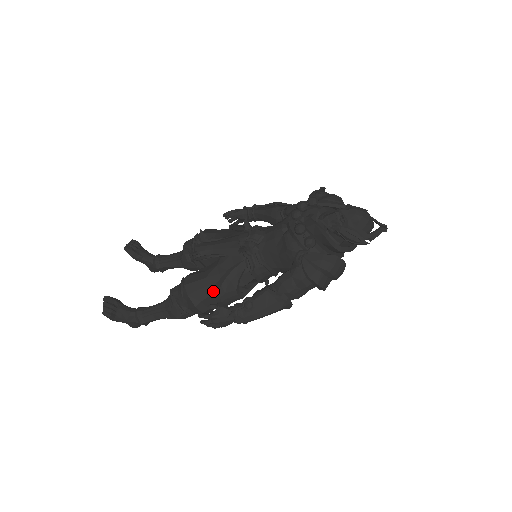
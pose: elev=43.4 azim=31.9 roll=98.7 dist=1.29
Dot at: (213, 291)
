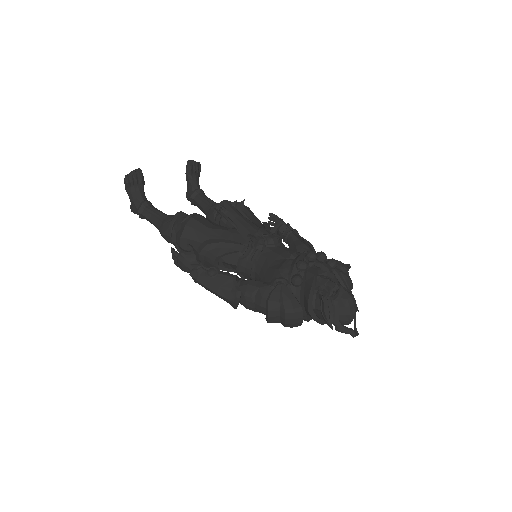
Dot at: (203, 241)
